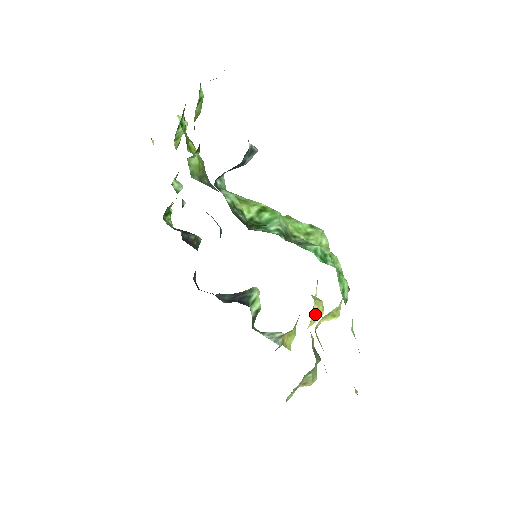
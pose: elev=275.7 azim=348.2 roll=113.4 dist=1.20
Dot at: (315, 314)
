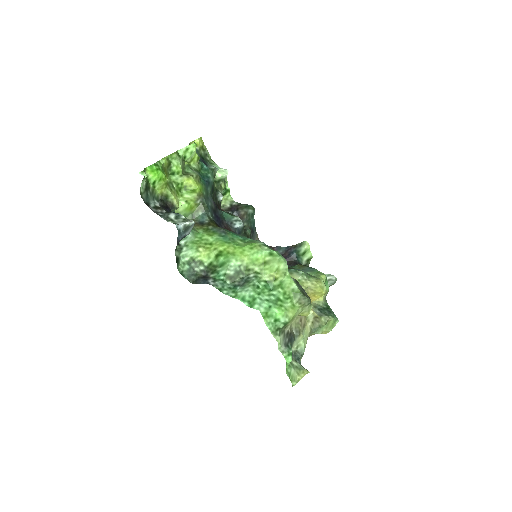
Dot at: (315, 294)
